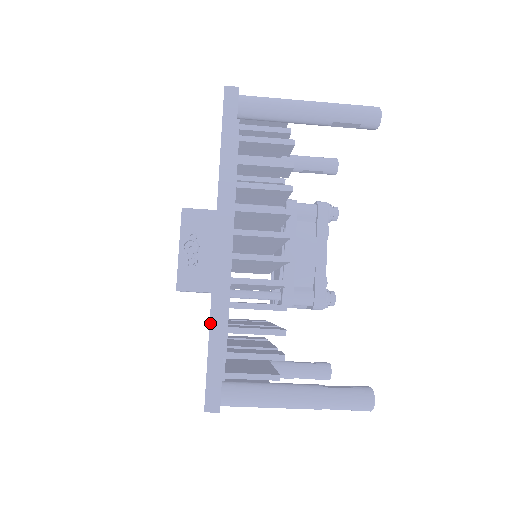
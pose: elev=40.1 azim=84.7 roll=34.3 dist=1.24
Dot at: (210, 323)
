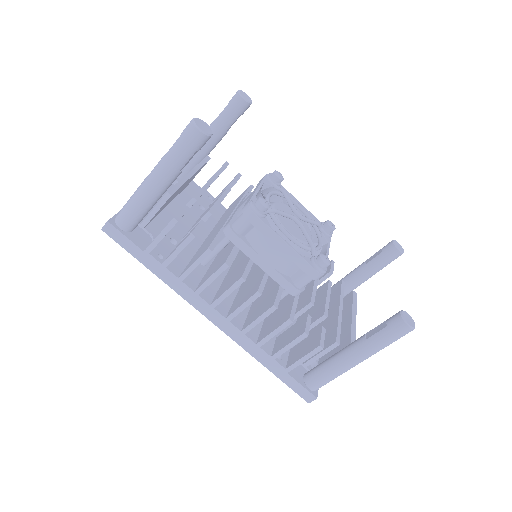
Dot at: occluded
